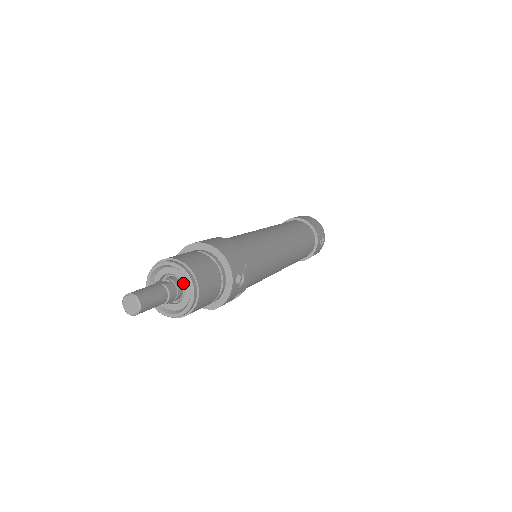
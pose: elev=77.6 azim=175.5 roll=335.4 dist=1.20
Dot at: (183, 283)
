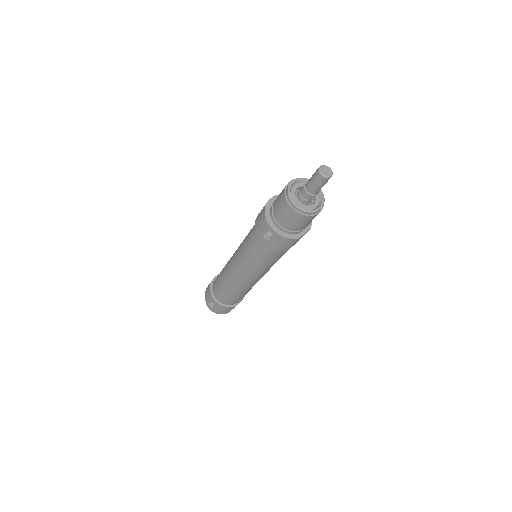
Dot at: occluded
